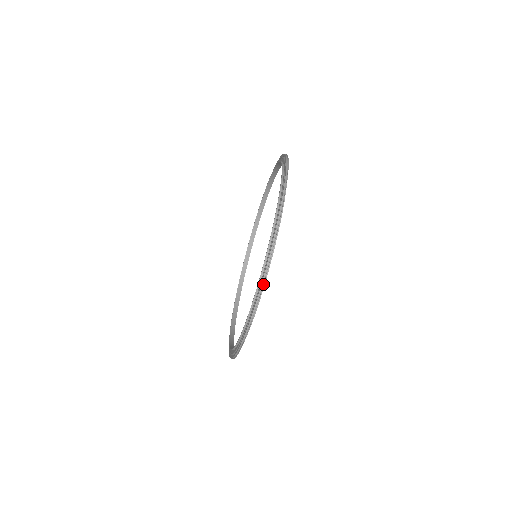
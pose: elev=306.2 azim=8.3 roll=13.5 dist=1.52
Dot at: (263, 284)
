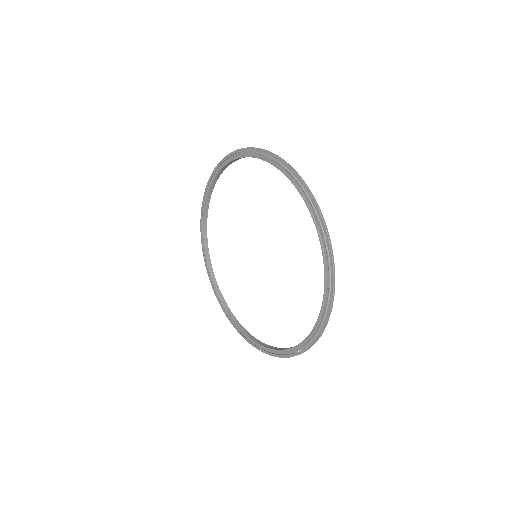
Dot at: occluded
